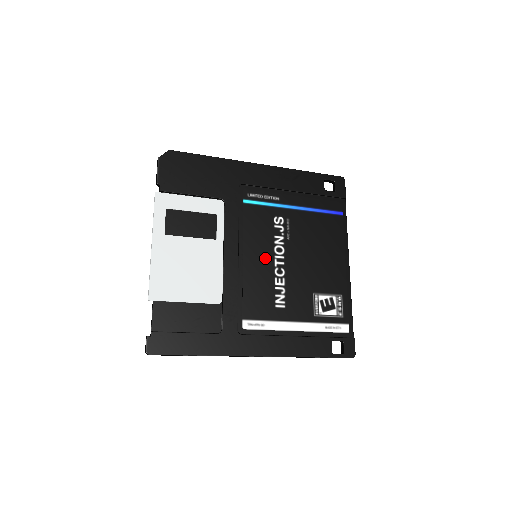
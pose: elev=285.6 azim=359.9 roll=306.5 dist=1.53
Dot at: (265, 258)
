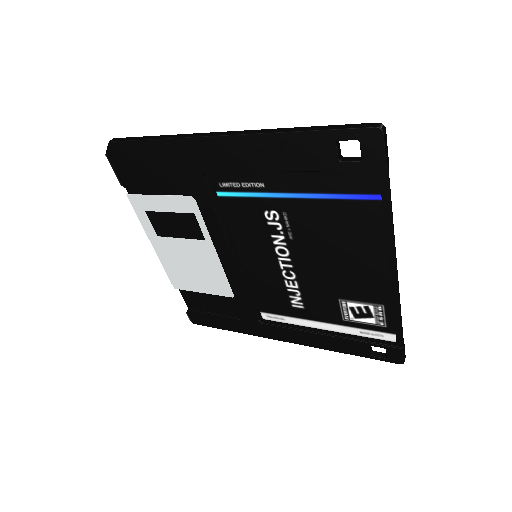
Dot at: (266, 260)
